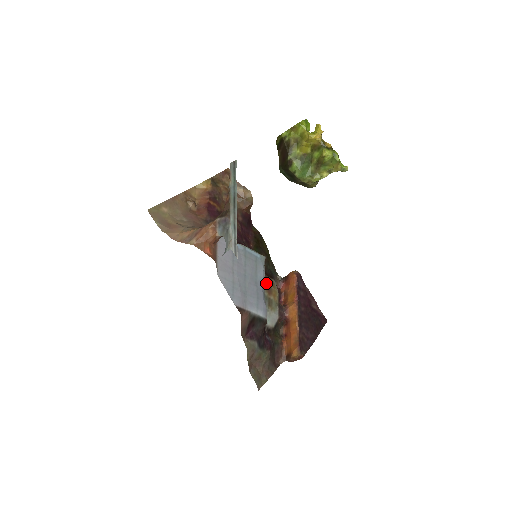
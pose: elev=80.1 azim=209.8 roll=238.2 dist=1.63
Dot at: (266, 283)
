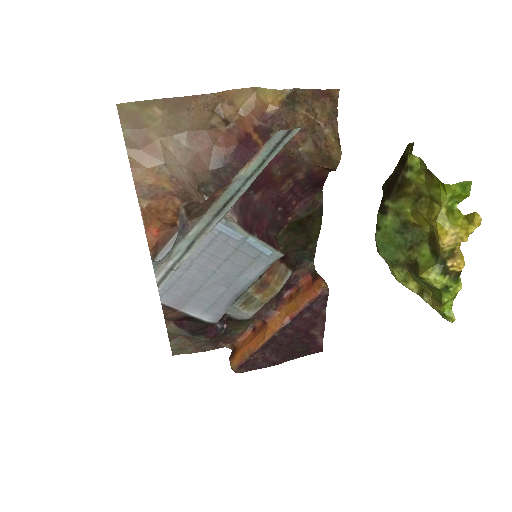
Dot at: (264, 278)
